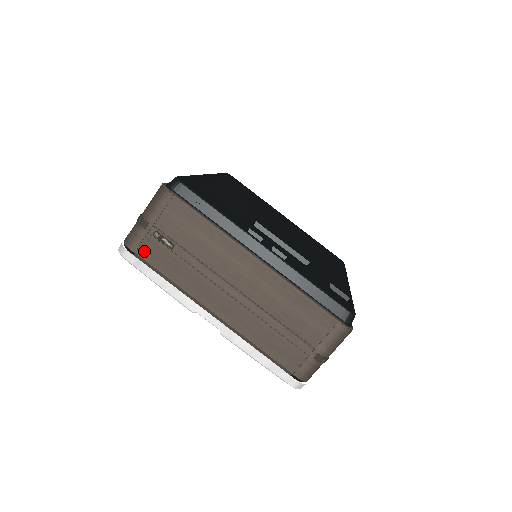
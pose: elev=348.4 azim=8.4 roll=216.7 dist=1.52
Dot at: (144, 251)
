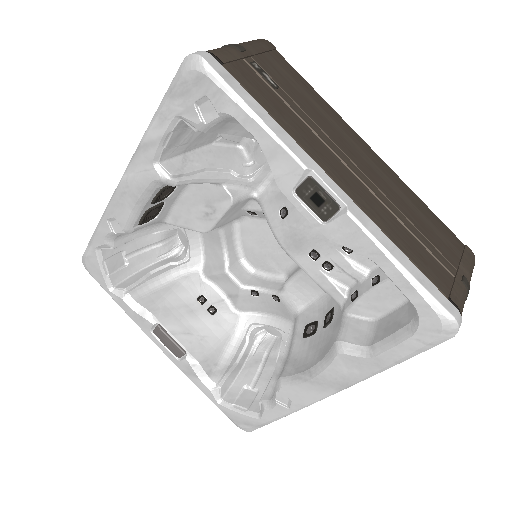
Dot at: (236, 70)
